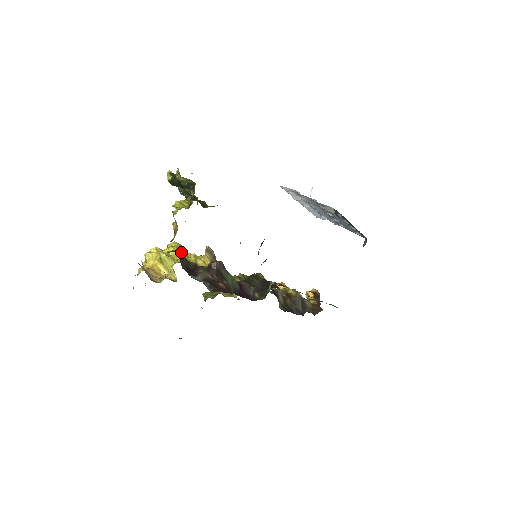
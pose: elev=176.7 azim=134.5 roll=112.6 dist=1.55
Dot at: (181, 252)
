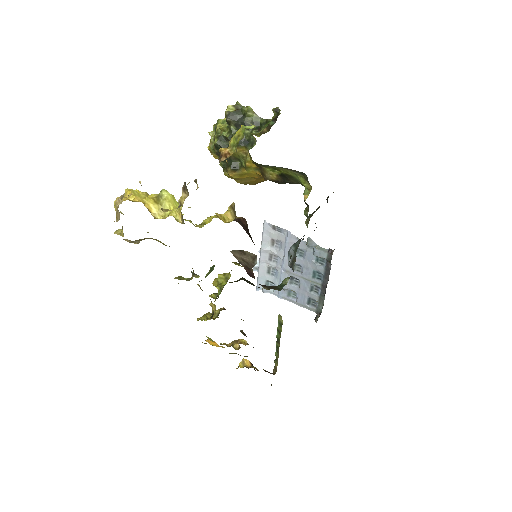
Dot at: occluded
